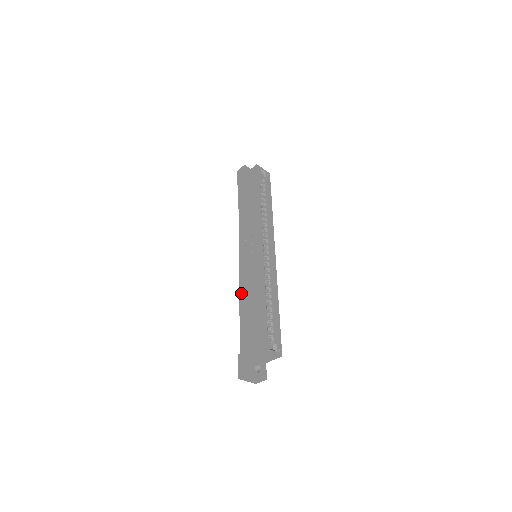
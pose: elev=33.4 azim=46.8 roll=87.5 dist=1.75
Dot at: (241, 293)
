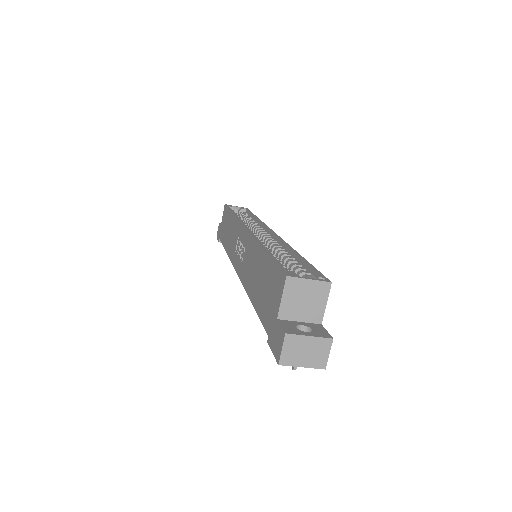
Dot at: (247, 288)
